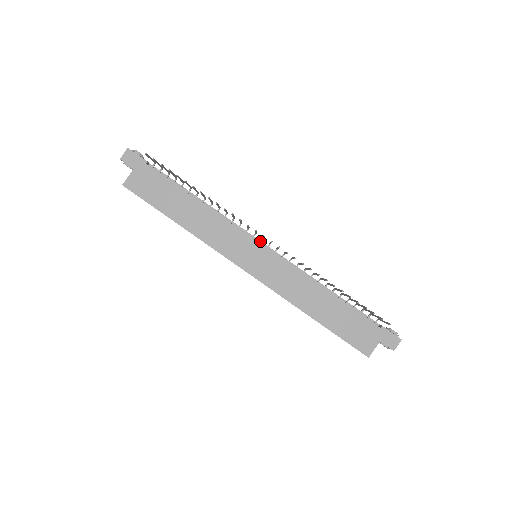
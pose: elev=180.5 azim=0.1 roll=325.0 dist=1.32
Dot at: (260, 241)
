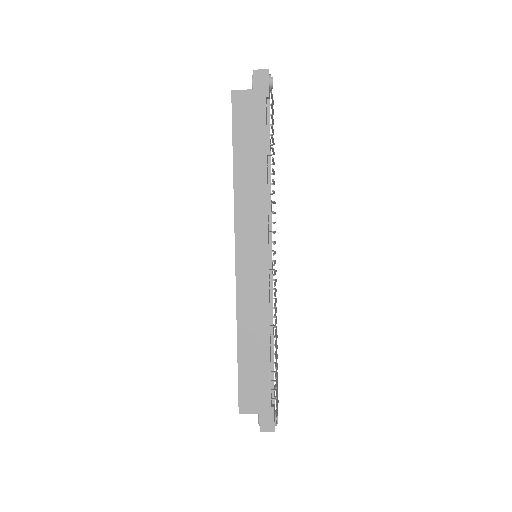
Dot at: (271, 250)
